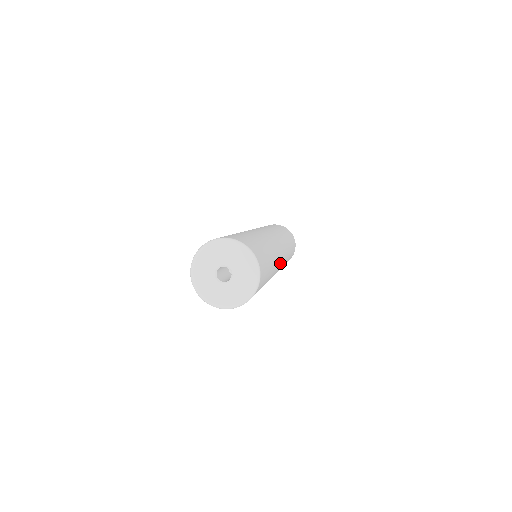
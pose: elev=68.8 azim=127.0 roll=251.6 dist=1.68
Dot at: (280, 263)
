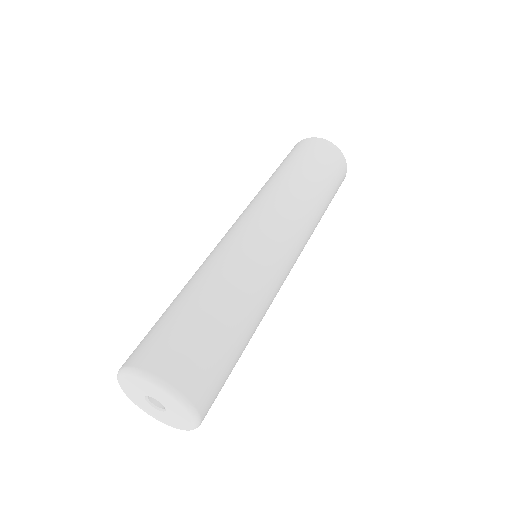
Dot at: (284, 278)
